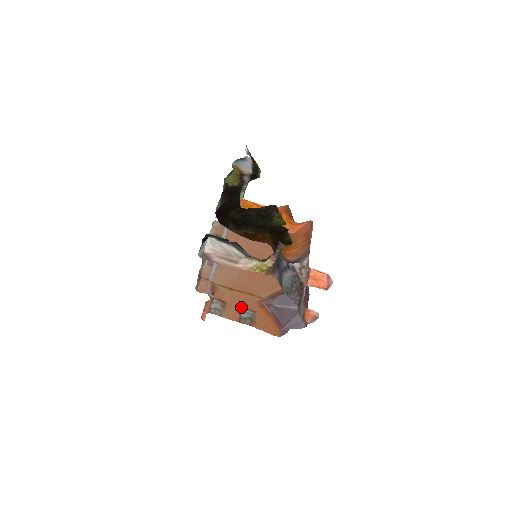
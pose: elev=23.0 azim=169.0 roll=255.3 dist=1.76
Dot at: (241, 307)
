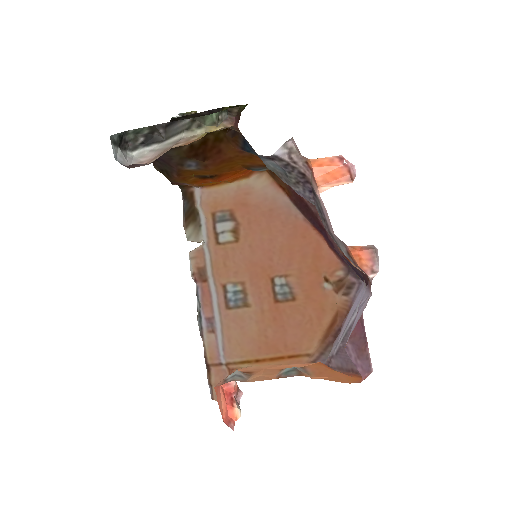
Dot at: (279, 369)
